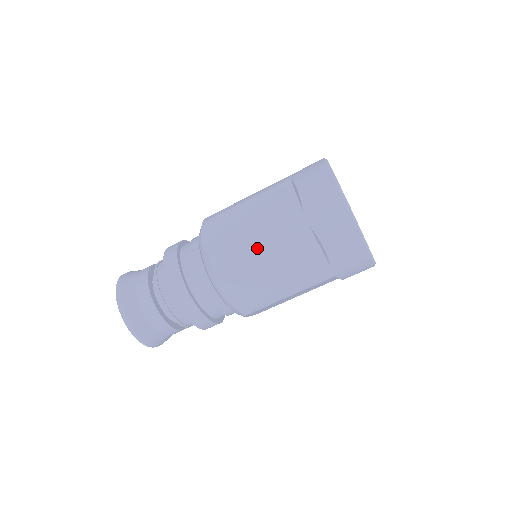
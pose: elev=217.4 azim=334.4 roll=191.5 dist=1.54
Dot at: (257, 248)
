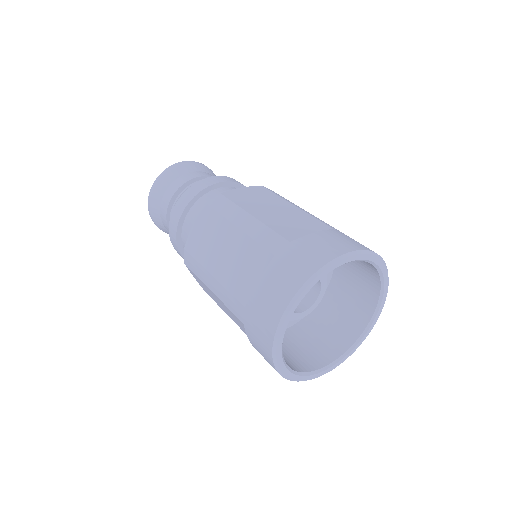
Dot at: (209, 287)
